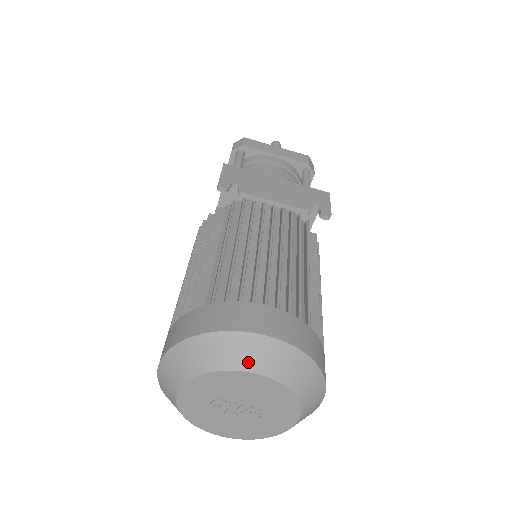
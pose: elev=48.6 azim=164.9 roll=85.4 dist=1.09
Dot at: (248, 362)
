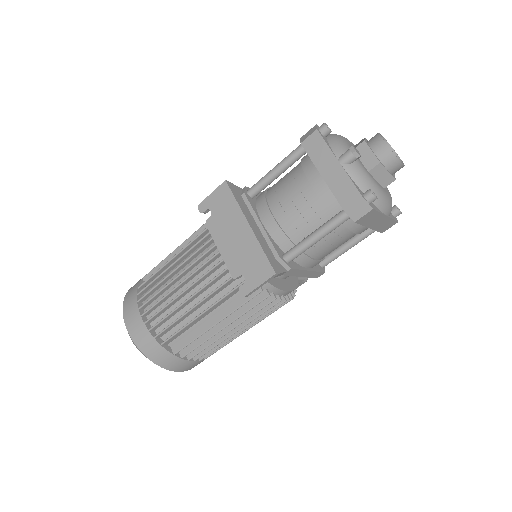
Dot at: occluded
